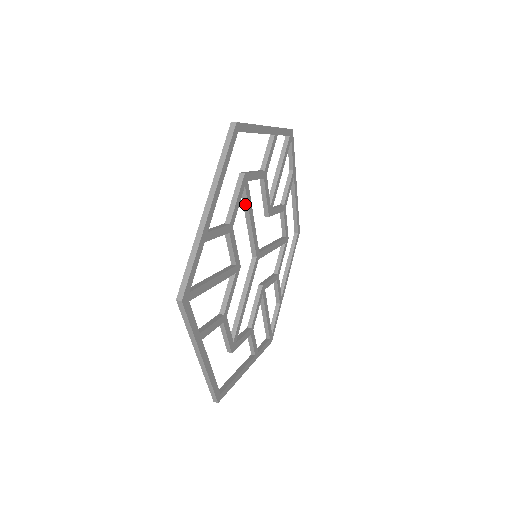
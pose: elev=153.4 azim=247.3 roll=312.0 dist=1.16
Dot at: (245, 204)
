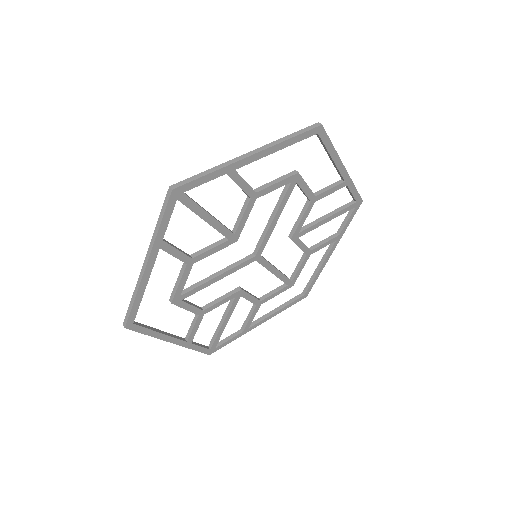
Dot at: (280, 199)
